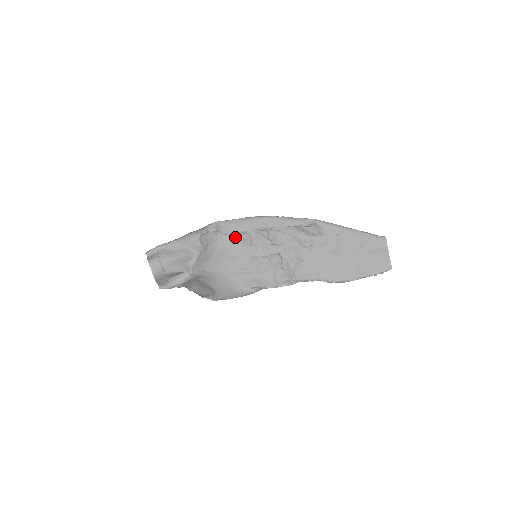
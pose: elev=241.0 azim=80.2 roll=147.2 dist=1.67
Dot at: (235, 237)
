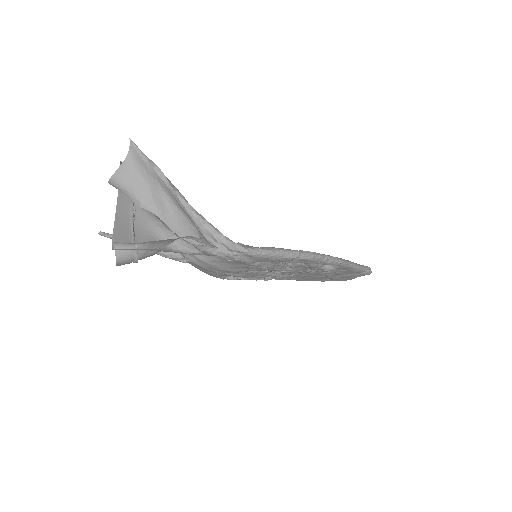
Dot at: (254, 262)
